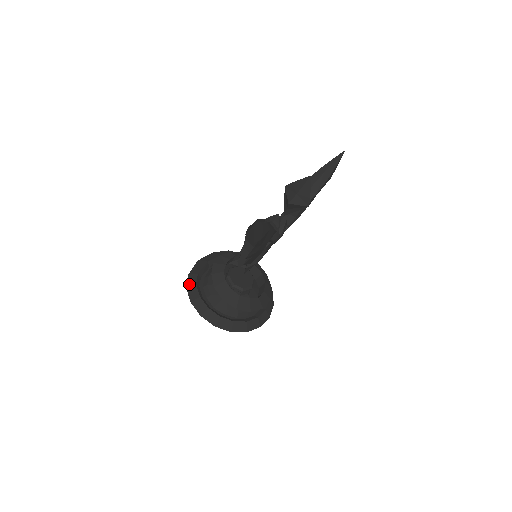
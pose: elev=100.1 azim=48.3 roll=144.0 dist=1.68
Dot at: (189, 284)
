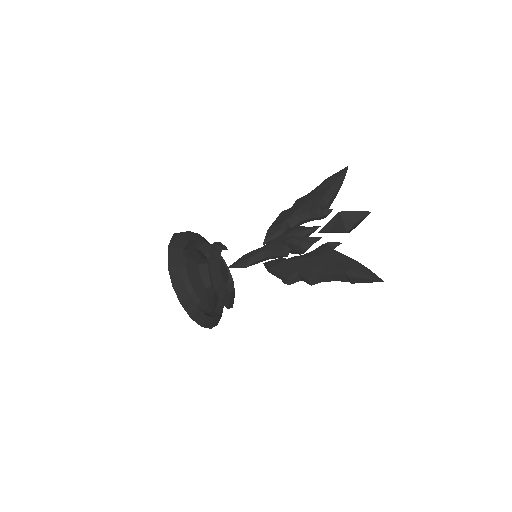
Dot at: (174, 281)
